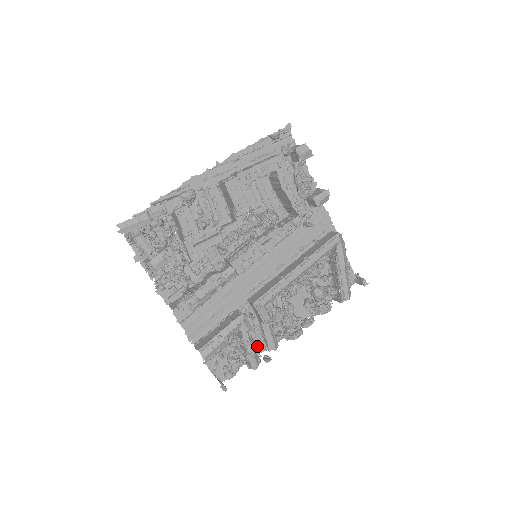
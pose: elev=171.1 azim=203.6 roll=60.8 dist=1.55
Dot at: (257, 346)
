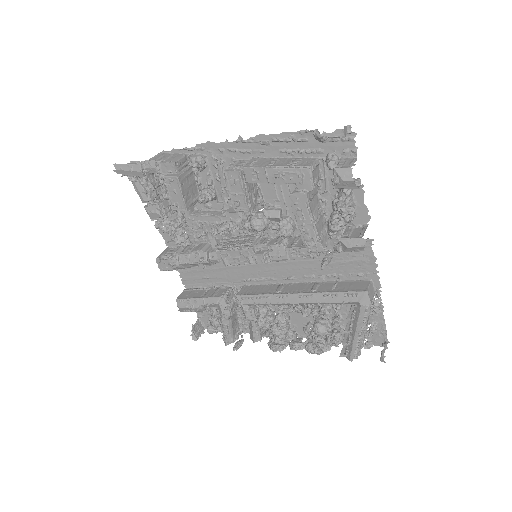
Dot at: (245, 326)
